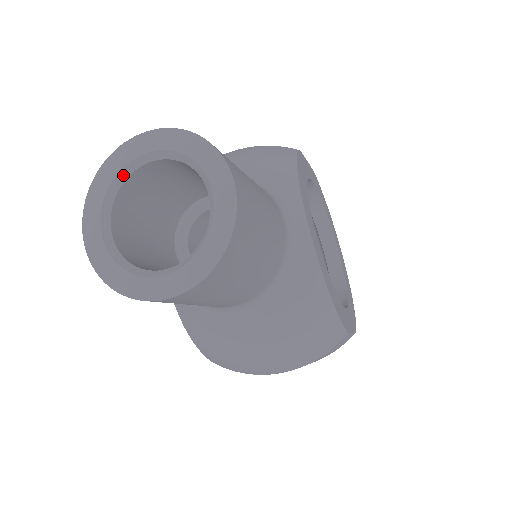
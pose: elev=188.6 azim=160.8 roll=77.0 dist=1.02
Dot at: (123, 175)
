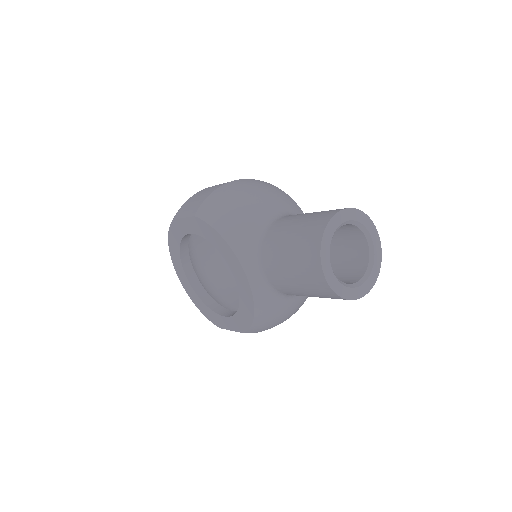
Dot at: (333, 235)
